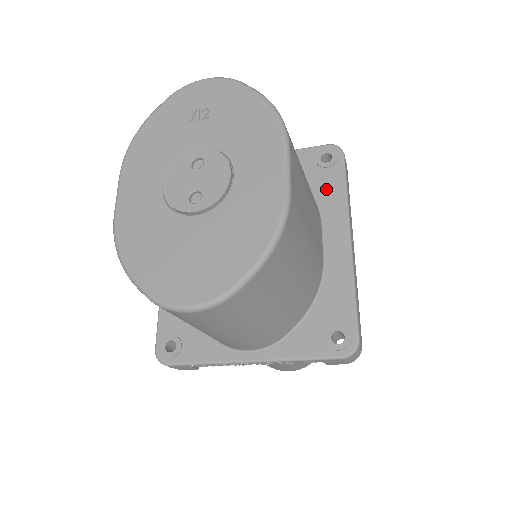
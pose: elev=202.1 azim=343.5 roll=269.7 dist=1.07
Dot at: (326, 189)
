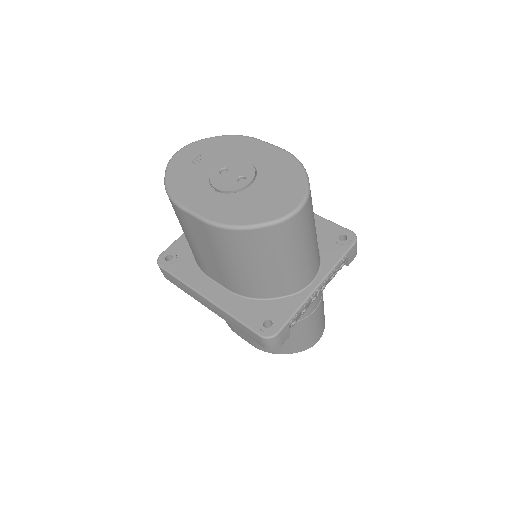
Dot at: occluded
